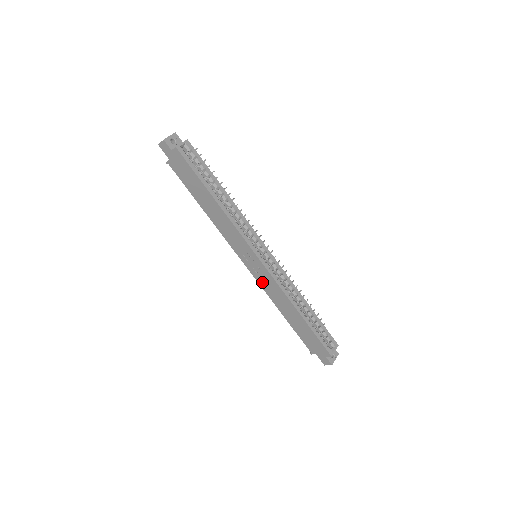
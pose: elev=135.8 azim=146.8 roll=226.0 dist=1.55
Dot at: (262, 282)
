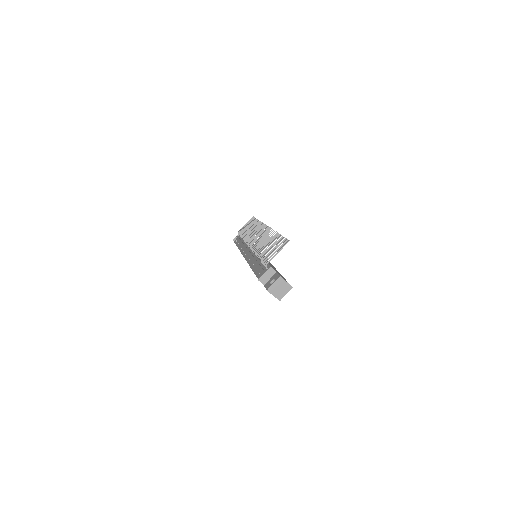
Dot at: occluded
